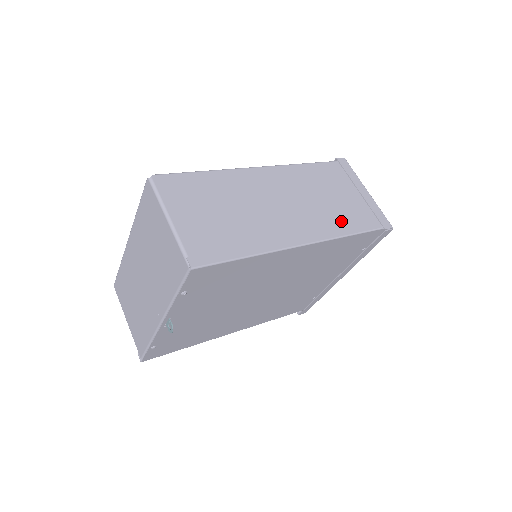
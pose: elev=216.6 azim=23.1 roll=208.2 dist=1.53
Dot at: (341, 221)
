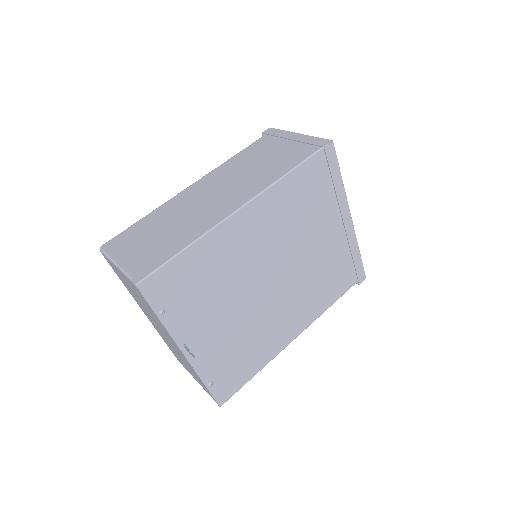
Dot at: (276, 170)
